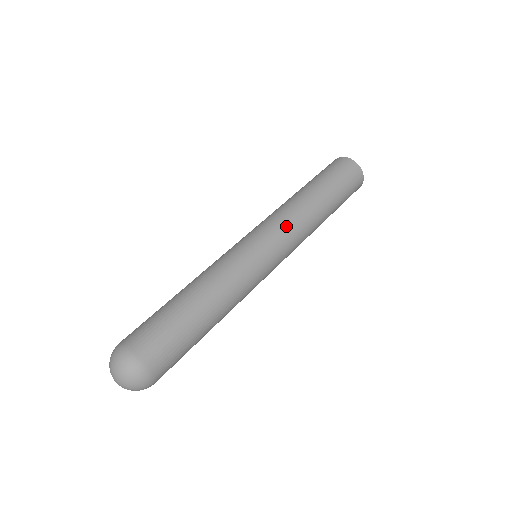
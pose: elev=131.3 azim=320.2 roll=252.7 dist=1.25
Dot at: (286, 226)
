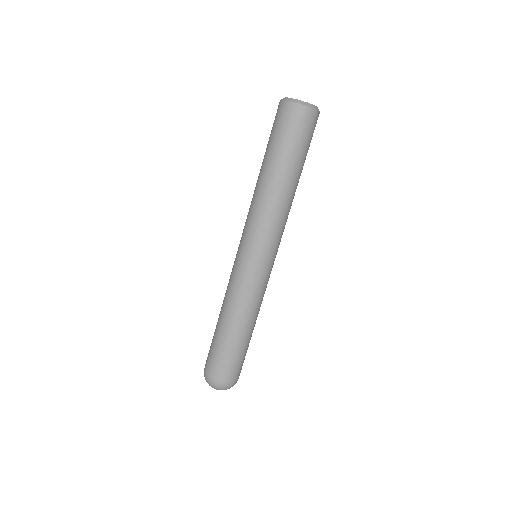
Dot at: (282, 233)
